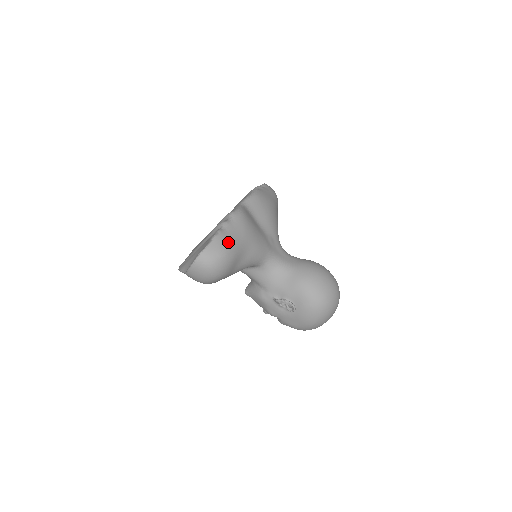
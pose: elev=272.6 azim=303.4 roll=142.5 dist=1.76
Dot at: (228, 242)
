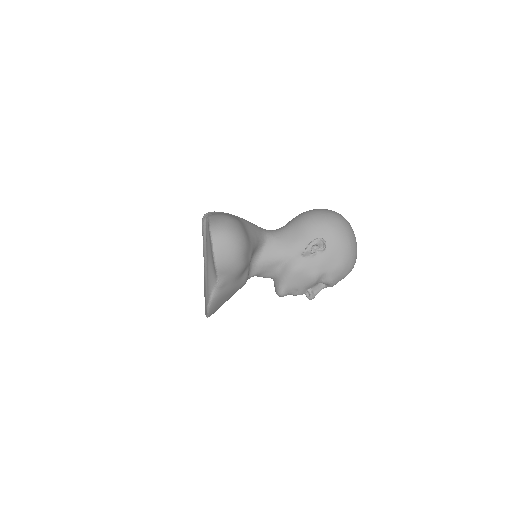
Dot at: (222, 214)
